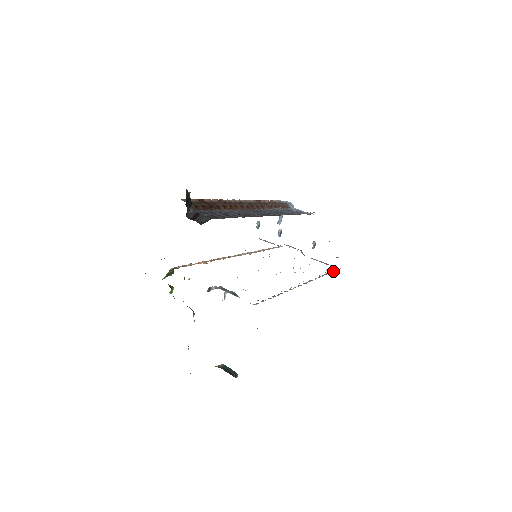
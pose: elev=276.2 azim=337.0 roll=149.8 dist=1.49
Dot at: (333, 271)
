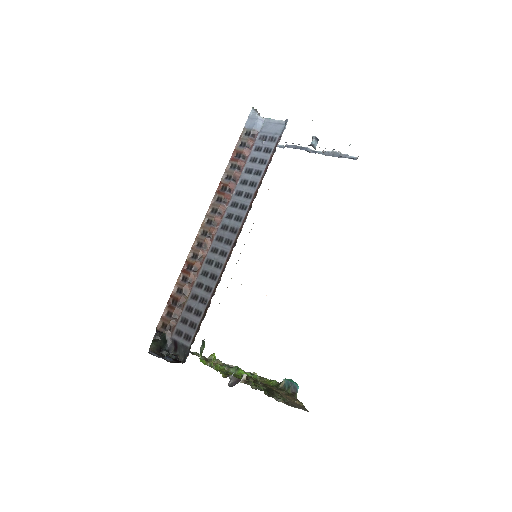
Dot at: occluded
